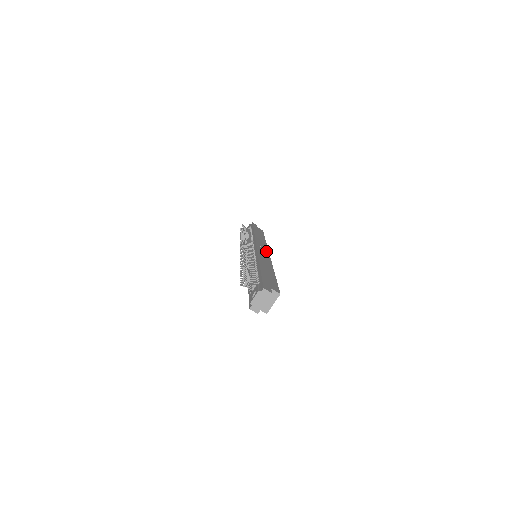
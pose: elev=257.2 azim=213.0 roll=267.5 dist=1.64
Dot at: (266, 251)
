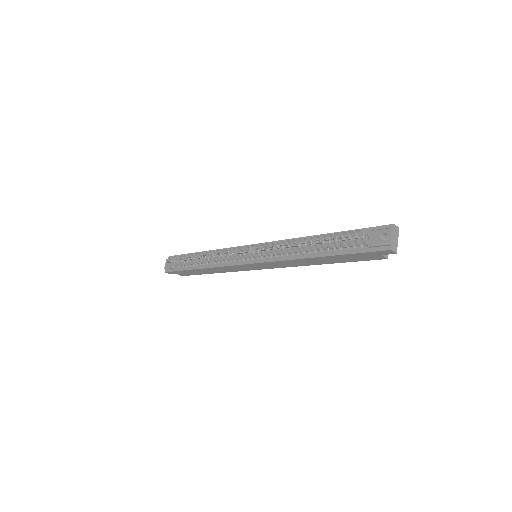
Dot at: occluded
